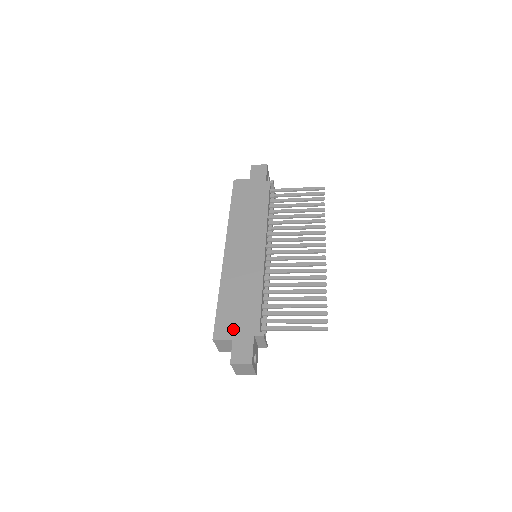
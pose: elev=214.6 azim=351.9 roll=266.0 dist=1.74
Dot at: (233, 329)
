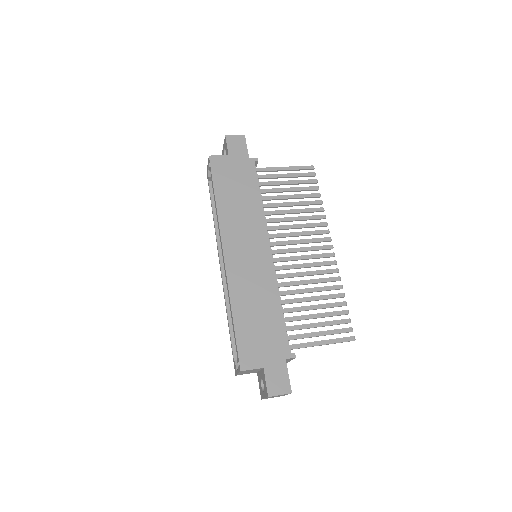
Dot at: (261, 355)
